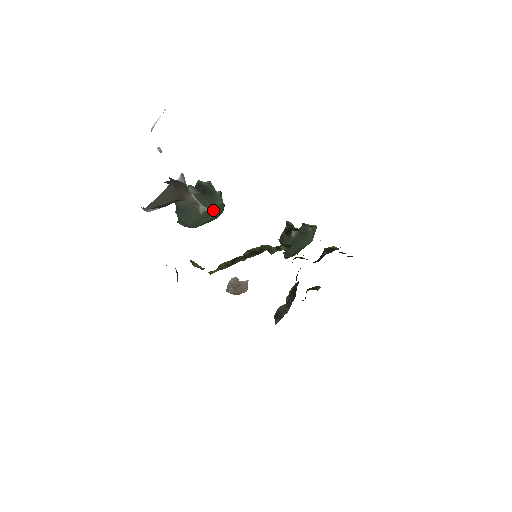
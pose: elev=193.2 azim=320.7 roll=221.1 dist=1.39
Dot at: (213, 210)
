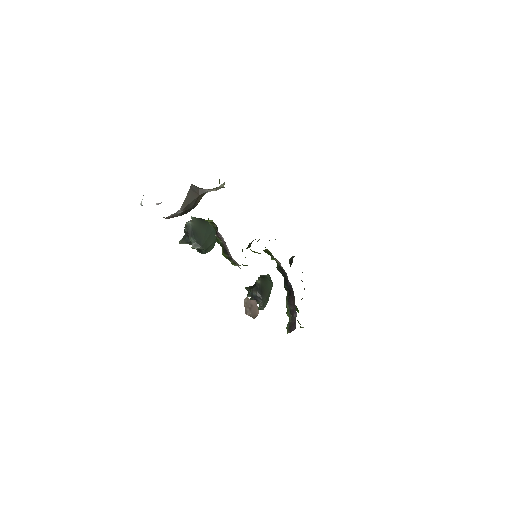
Dot at: (212, 233)
